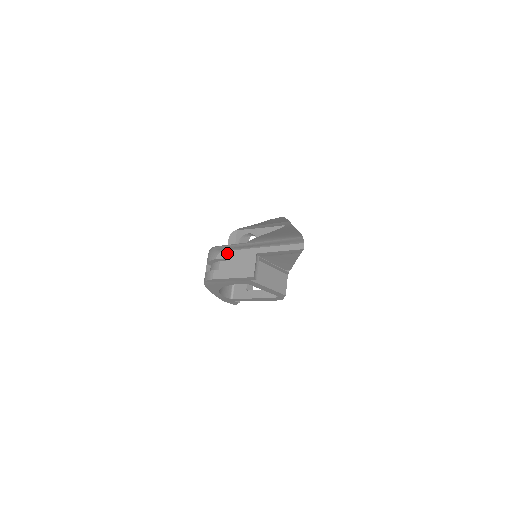
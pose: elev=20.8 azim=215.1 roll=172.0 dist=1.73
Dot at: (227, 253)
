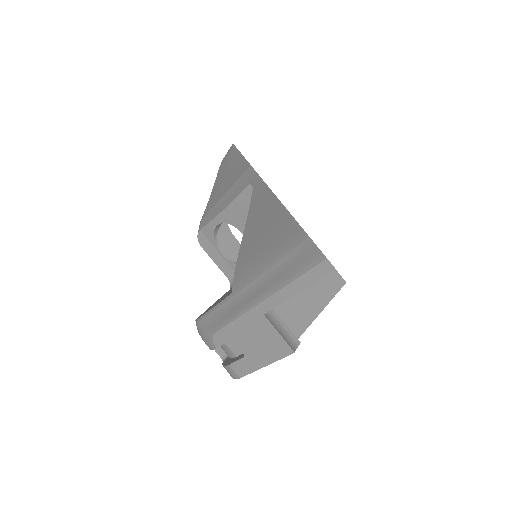
Dot at: (222, 334)
